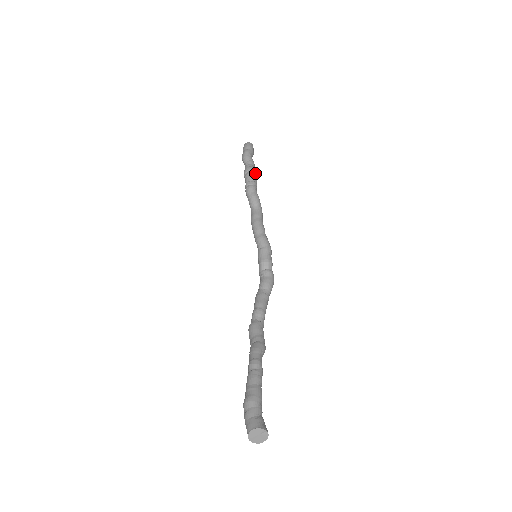
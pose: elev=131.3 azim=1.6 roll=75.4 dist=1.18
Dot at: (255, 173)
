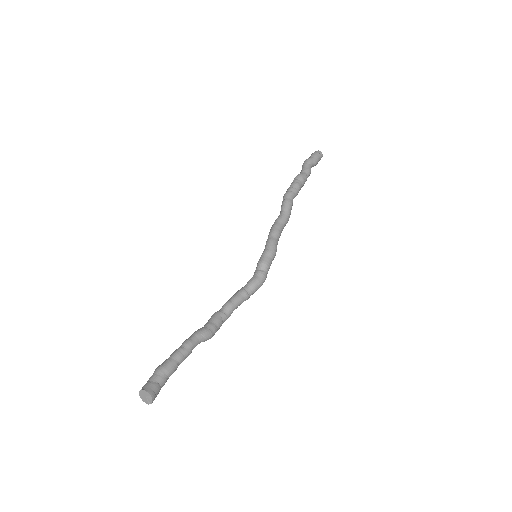
Dot at: (303, 180)
